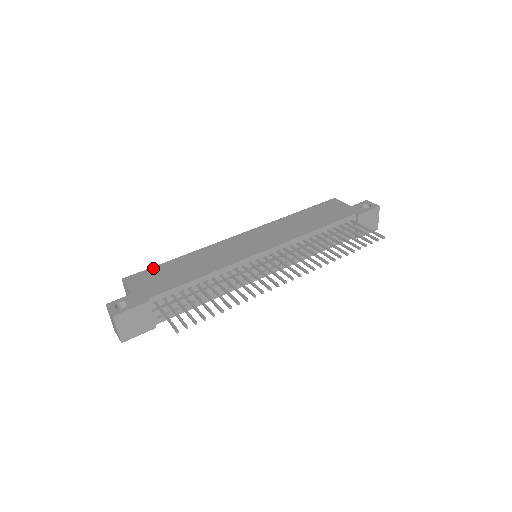
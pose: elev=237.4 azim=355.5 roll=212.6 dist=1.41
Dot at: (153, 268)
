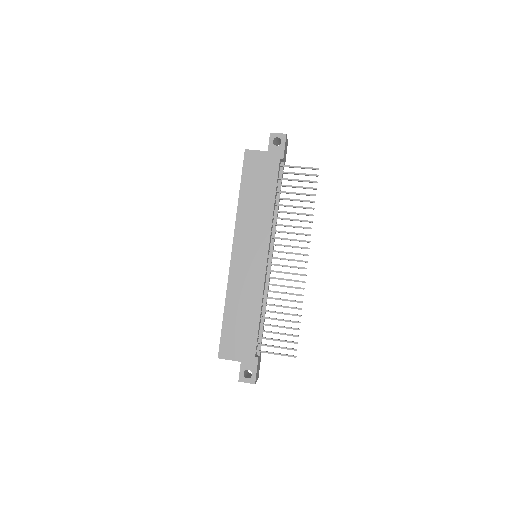
Dot at: (223, 334)
